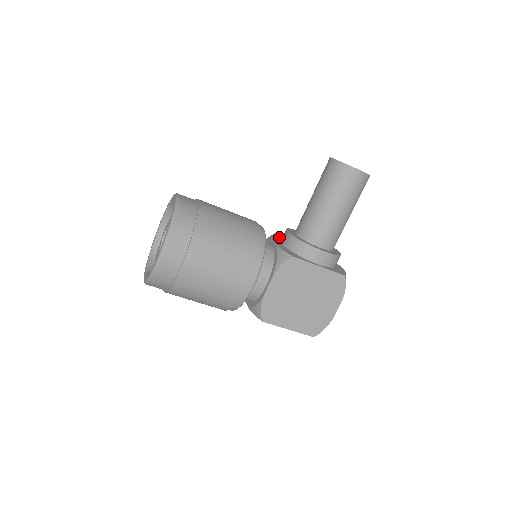
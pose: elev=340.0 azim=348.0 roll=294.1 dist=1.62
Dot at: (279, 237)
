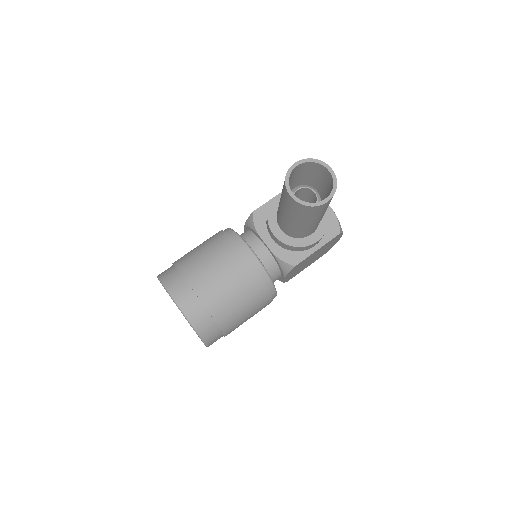
Dot at: (259, 215)
